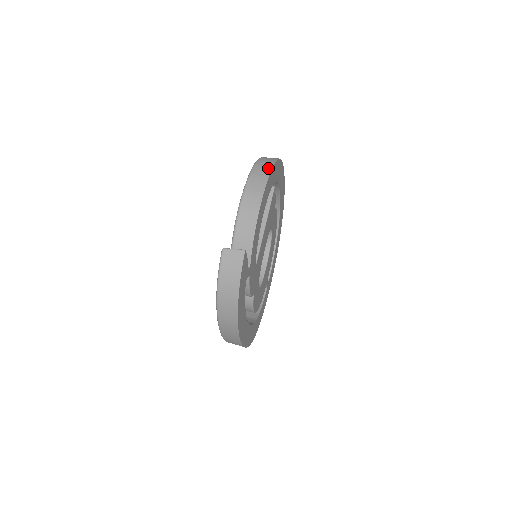
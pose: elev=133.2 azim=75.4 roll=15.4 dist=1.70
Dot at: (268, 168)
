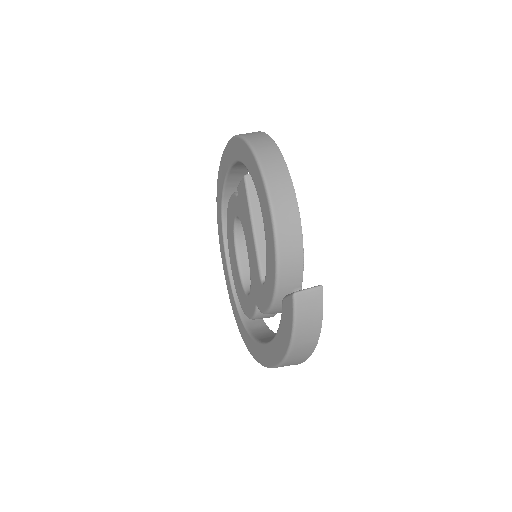
Dot at: (279, 158)
